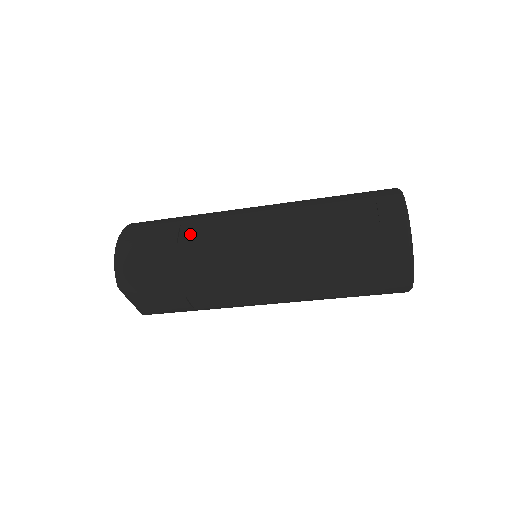
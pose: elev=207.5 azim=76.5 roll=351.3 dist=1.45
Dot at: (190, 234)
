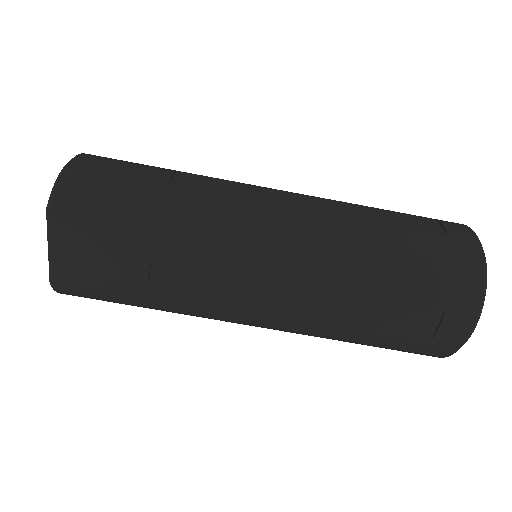
Dot at: (190, 180)
